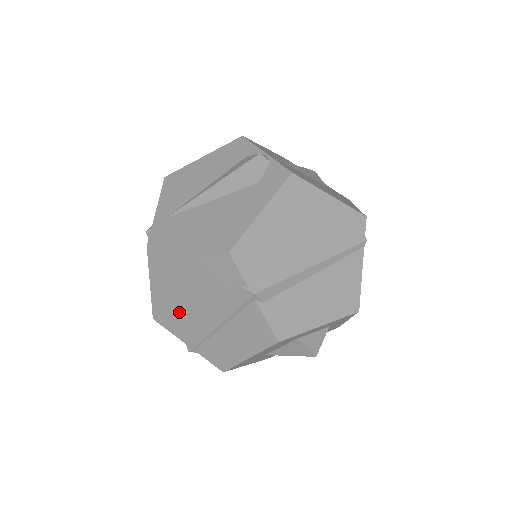
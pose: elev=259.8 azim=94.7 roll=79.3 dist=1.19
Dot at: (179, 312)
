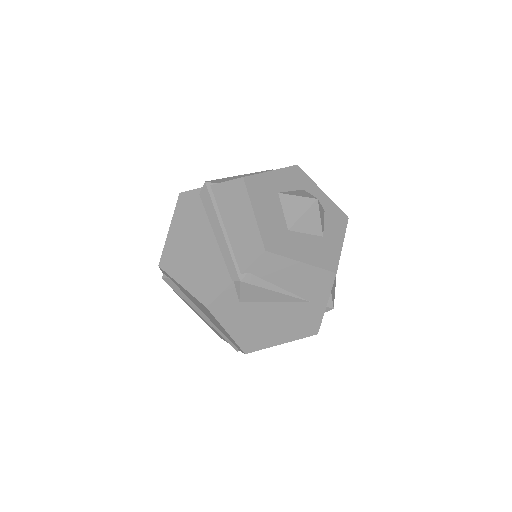
Dot at: (206, 268)
